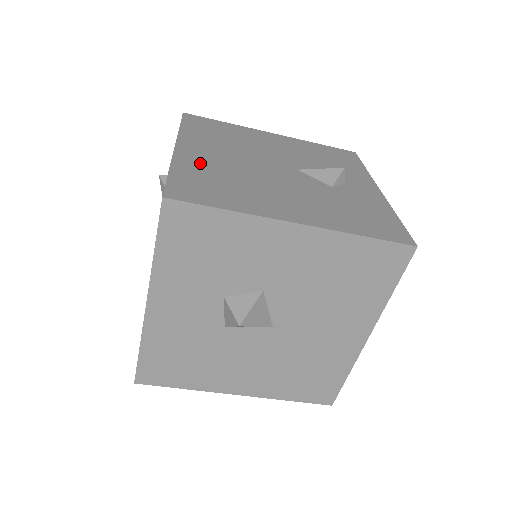
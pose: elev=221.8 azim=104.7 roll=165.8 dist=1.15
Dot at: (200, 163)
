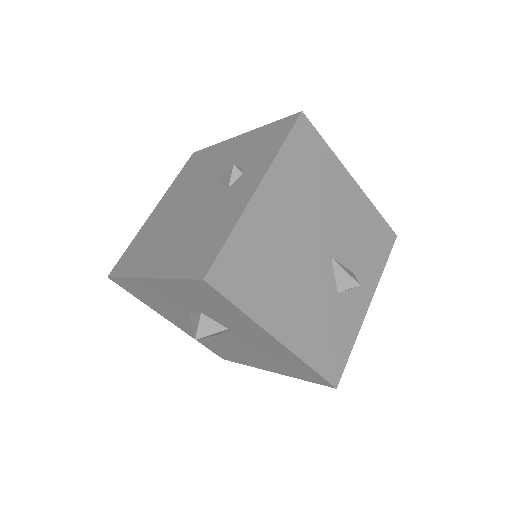
Dot at: (261, 227)
